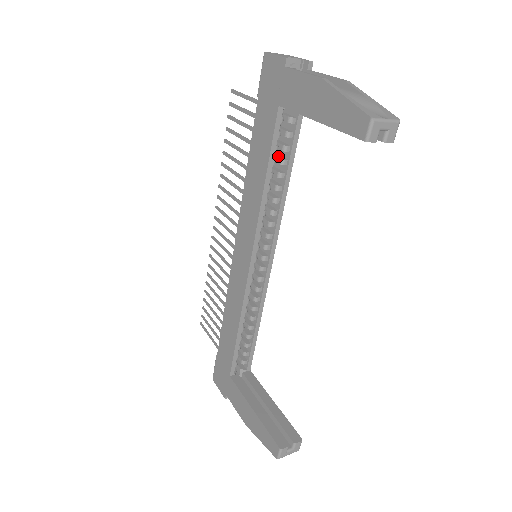
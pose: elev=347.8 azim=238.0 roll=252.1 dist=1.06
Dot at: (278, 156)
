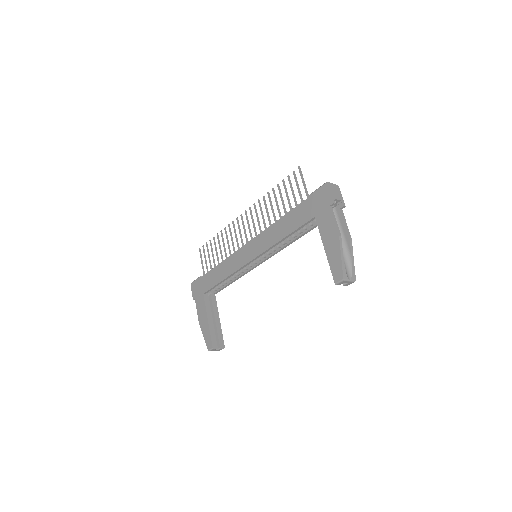
Dot at: occluded
